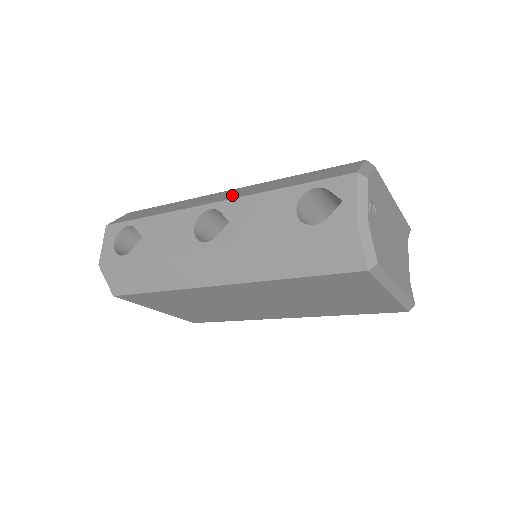
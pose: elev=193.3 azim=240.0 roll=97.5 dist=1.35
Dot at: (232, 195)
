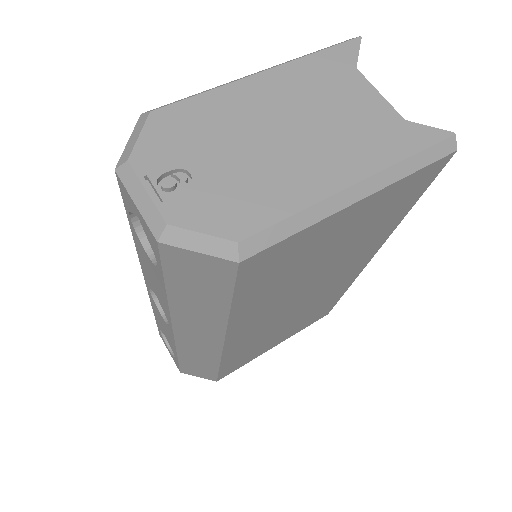
Dot at: occluded
